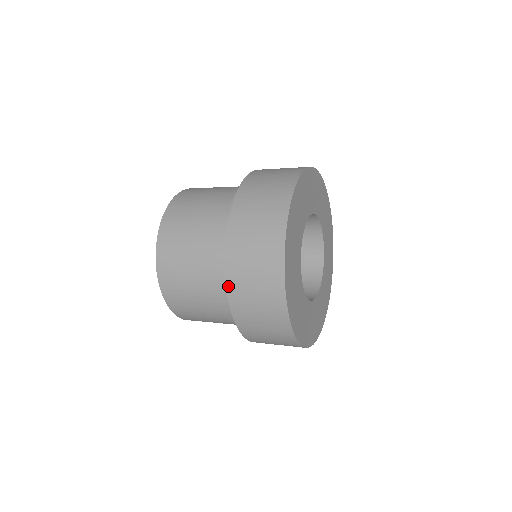
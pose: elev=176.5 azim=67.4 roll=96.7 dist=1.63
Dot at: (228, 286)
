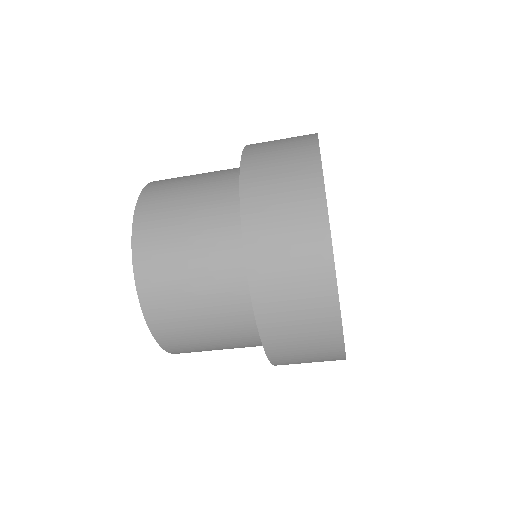
Dot at: (243, 167)
